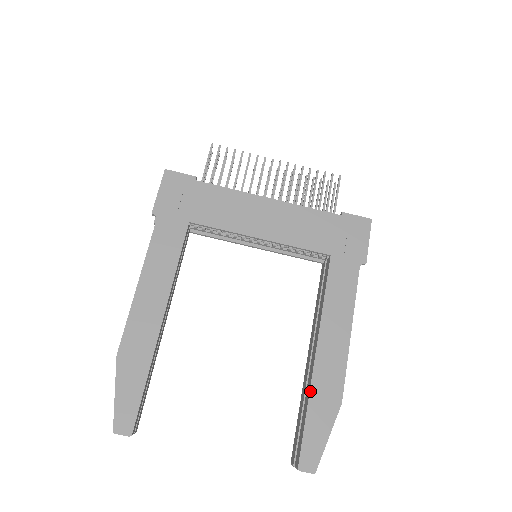
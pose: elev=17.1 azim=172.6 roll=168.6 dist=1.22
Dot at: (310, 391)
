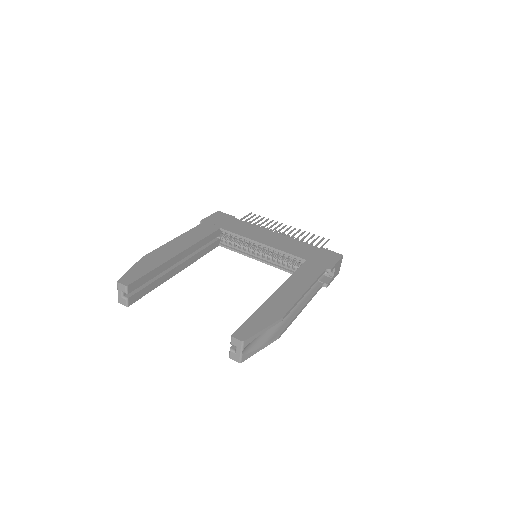
Dot at: (261, 305)
